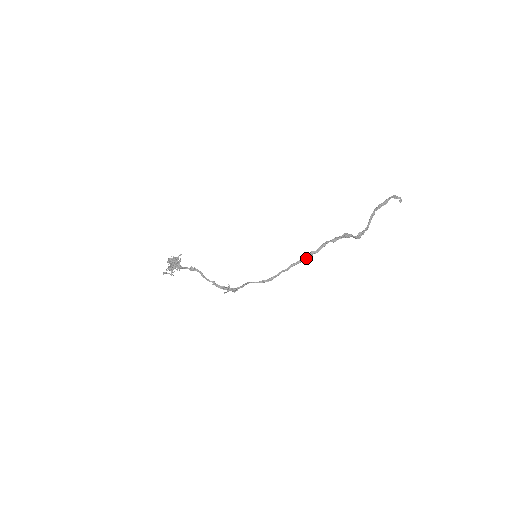
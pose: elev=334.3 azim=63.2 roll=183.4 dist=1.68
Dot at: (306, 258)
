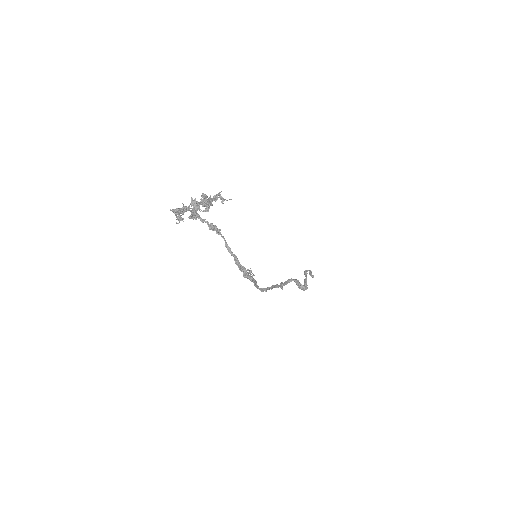
Dot at: occluded
